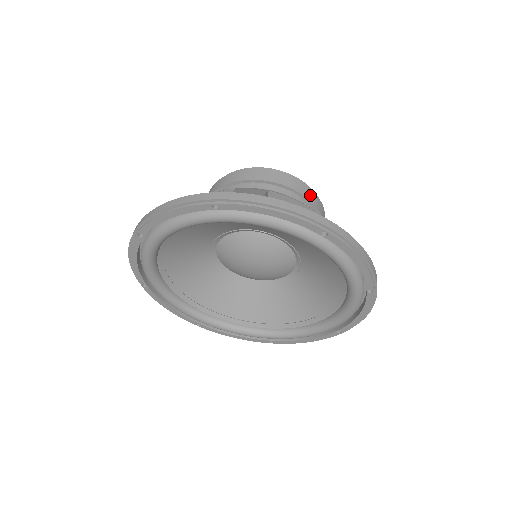
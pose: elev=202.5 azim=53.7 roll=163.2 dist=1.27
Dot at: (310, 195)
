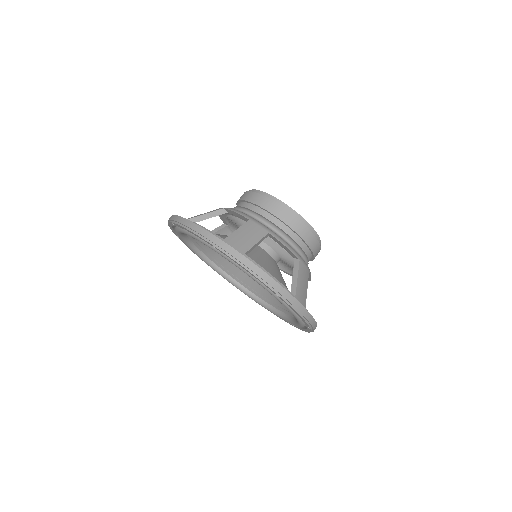
Dot at: (308, 238)
